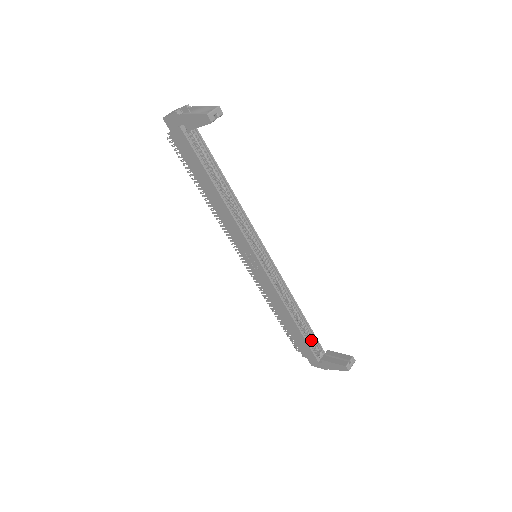
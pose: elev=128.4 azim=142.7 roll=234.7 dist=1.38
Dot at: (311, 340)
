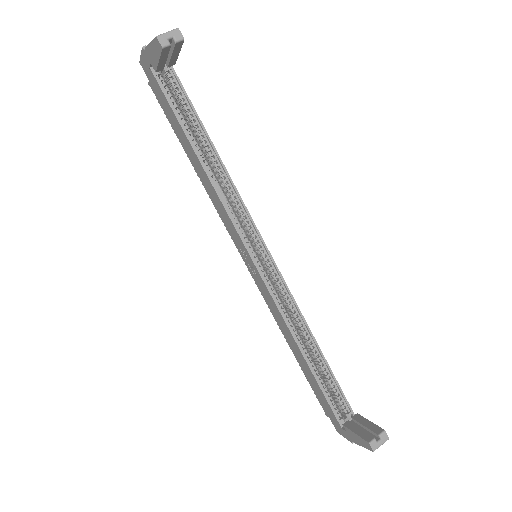
Dot at: (334, 392)
